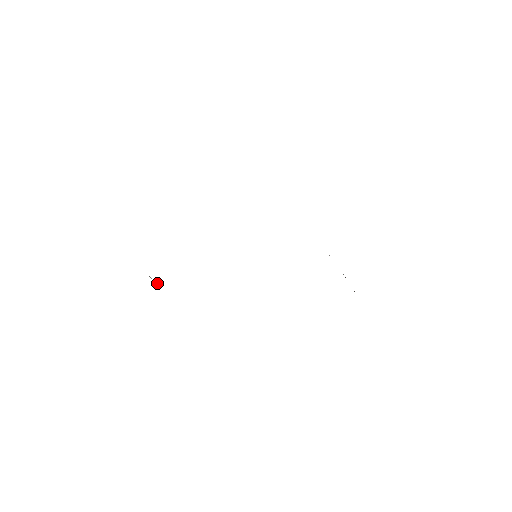
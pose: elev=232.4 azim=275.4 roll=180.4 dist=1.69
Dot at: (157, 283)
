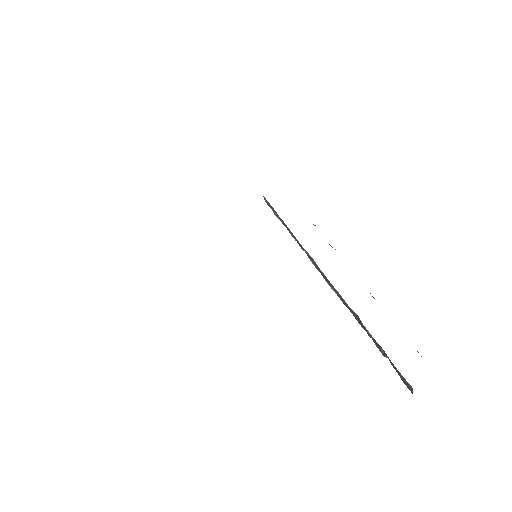
Dot at: occluded
